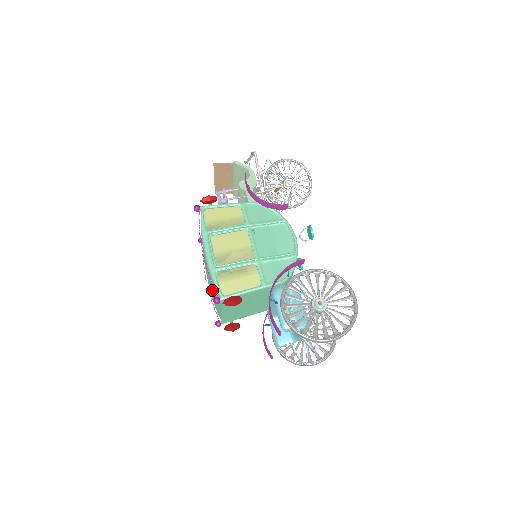
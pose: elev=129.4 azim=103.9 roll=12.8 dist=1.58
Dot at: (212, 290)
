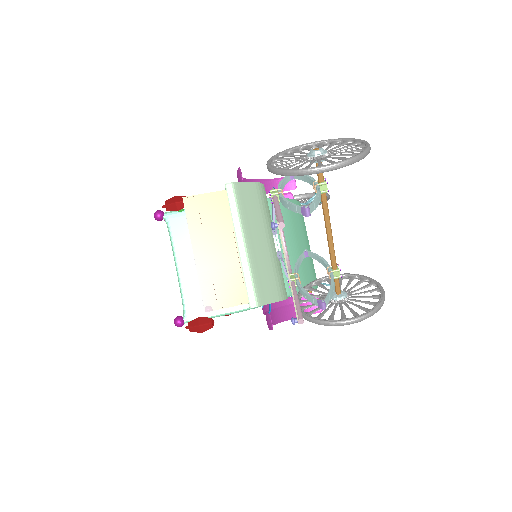
Dot at: occluded
